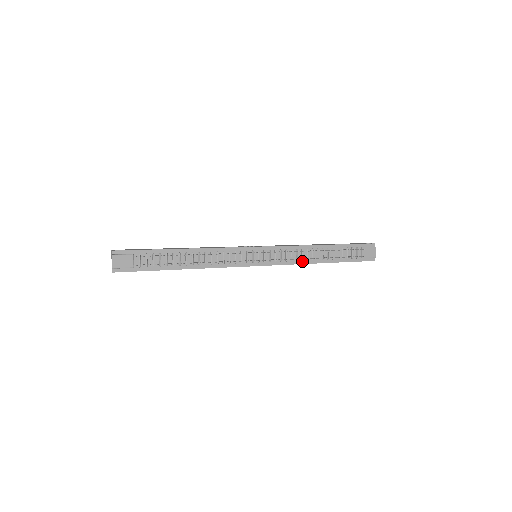
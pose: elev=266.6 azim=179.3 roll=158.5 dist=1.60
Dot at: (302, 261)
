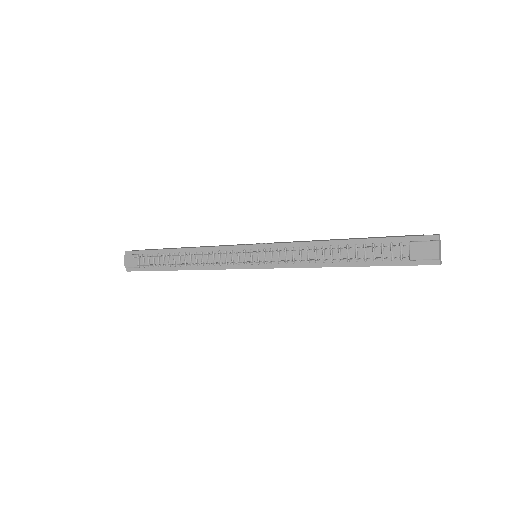
Dot at: (309, 263)
